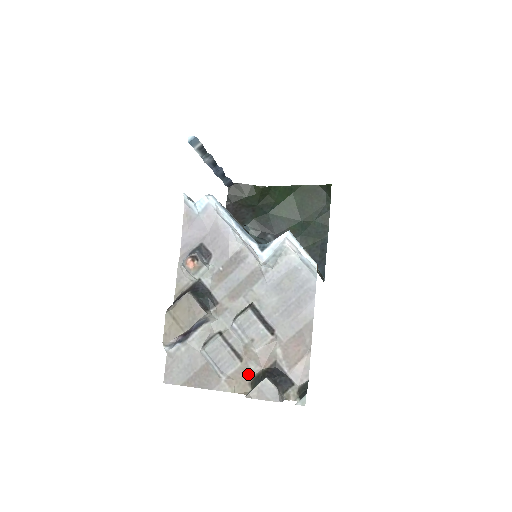
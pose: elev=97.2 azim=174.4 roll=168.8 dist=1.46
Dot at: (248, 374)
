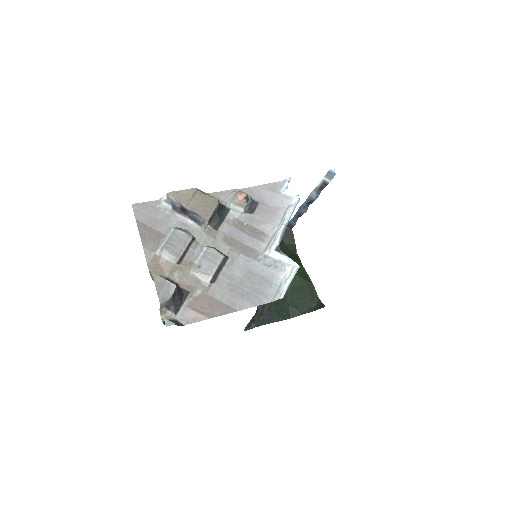
Dot at: (169, 272)
